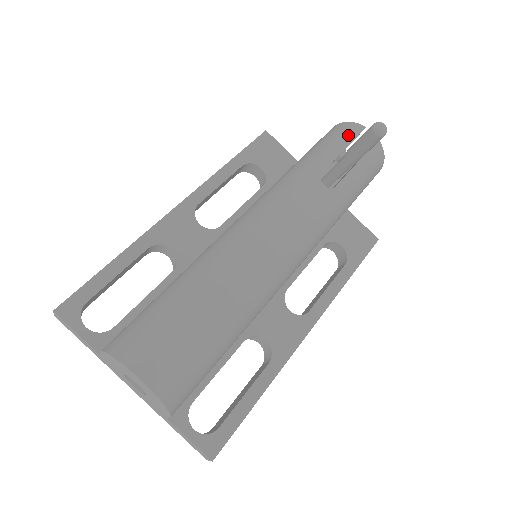
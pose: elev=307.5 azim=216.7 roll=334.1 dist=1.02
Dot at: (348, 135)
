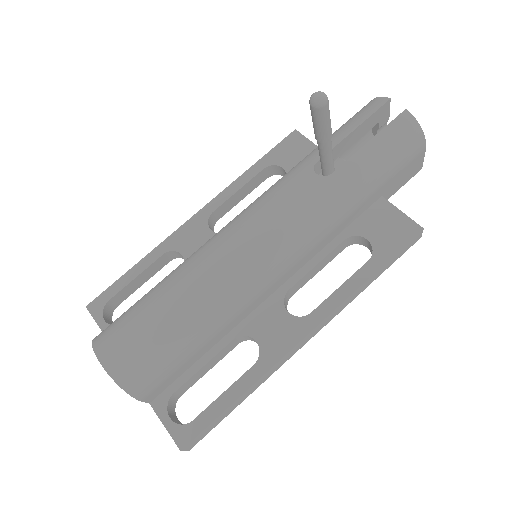
Dot at: (364, 113)
